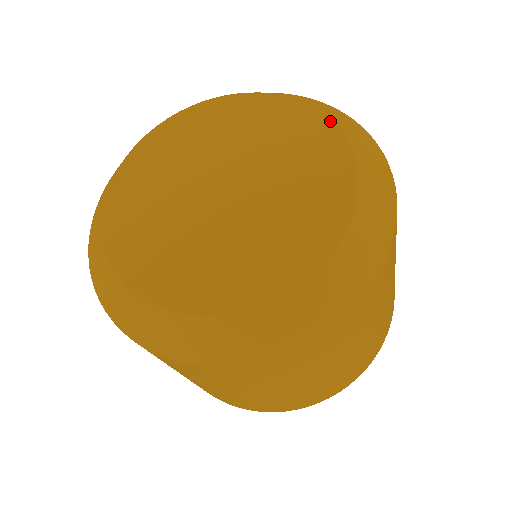
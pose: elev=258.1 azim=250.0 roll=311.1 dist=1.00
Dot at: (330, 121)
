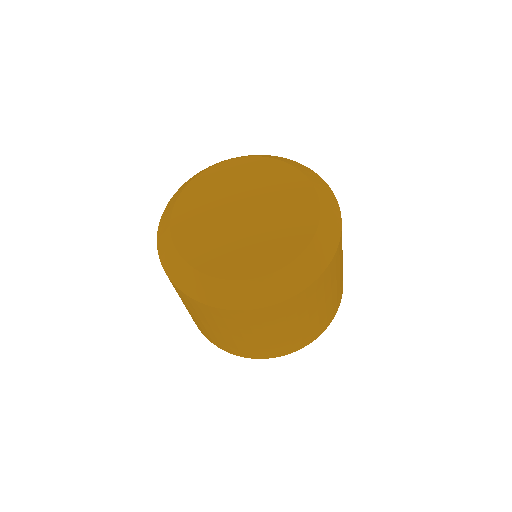
Dot at: (314, 188)
